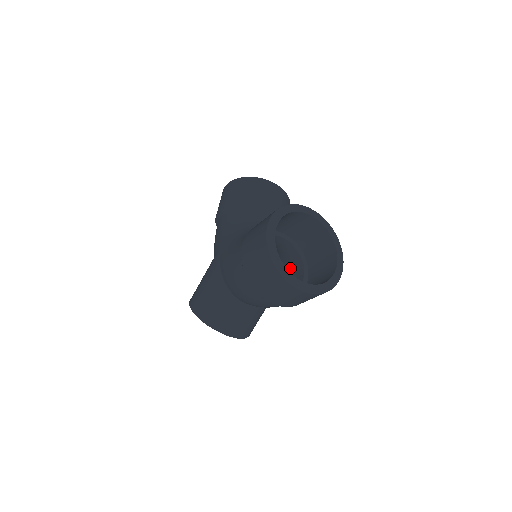
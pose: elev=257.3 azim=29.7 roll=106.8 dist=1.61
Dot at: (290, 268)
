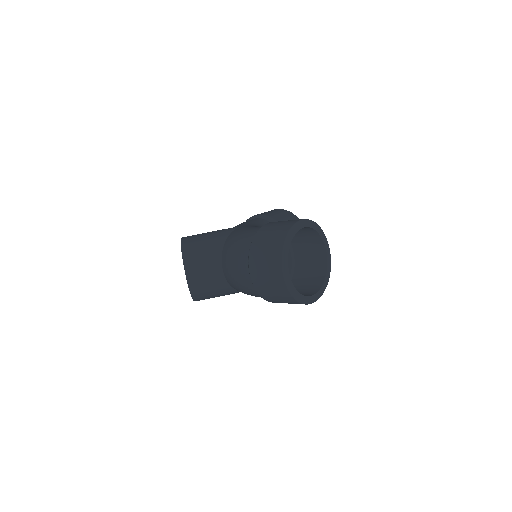
Dot at: occluded
